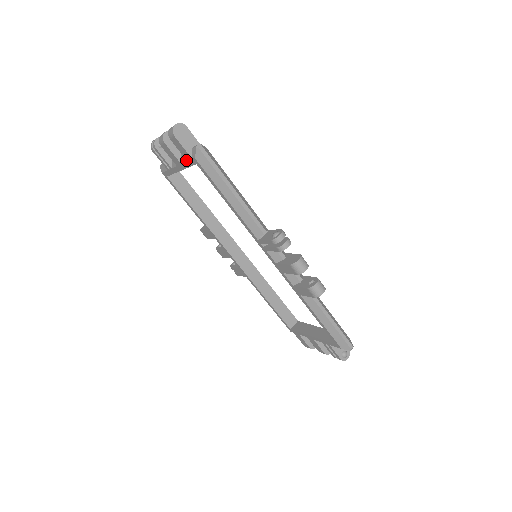
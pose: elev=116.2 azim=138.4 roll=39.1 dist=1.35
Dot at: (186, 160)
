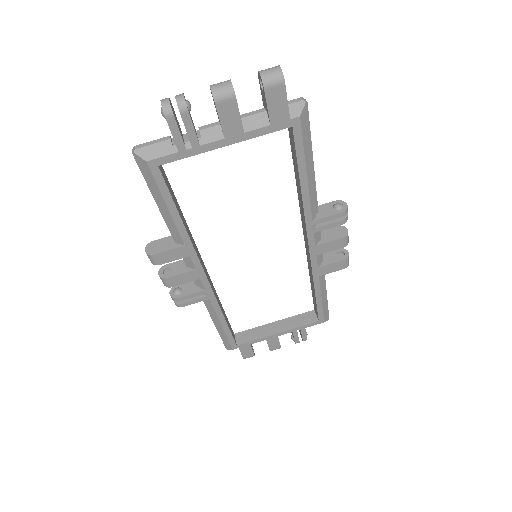
Dot at: (267, 124)
